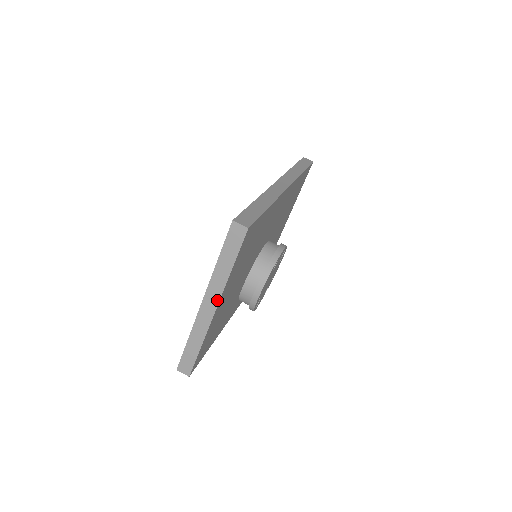
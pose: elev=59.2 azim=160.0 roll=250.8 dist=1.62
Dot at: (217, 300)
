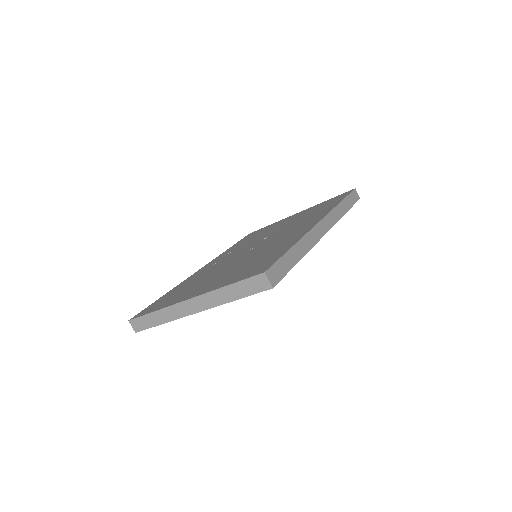
Dot at: (203, 308)
